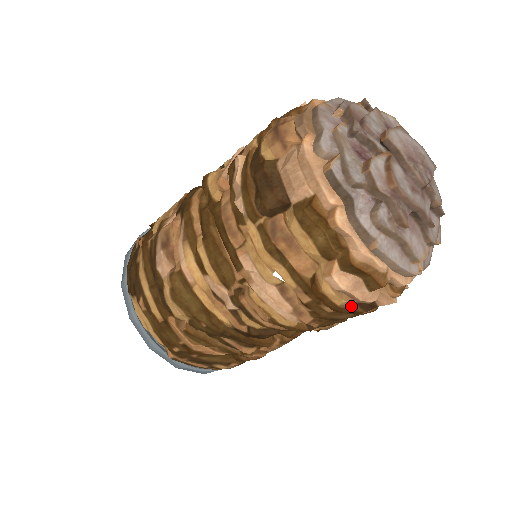
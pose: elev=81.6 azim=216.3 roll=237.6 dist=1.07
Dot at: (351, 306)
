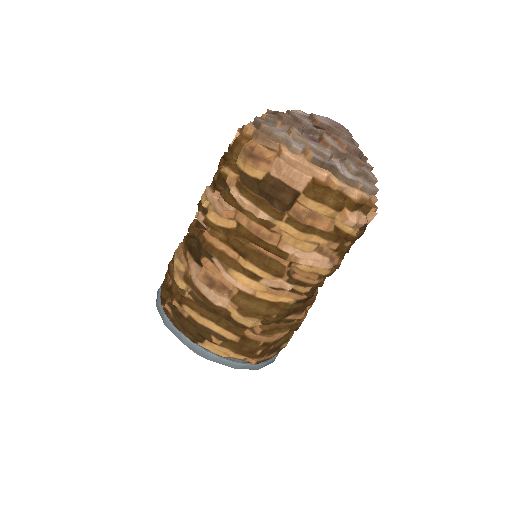
Dot at: (358, 233)
